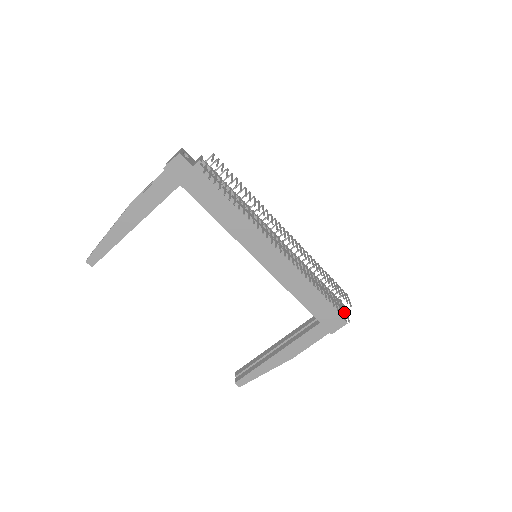
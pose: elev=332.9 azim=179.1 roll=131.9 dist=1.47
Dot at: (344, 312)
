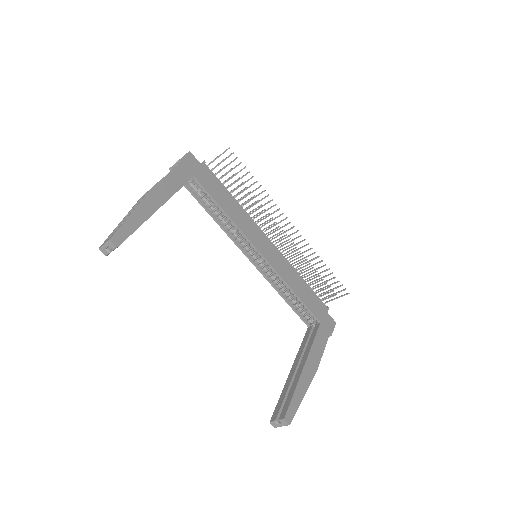
Dot at: (339, 291)
